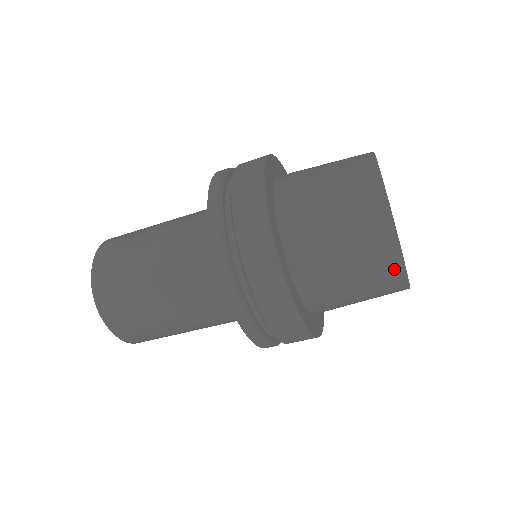
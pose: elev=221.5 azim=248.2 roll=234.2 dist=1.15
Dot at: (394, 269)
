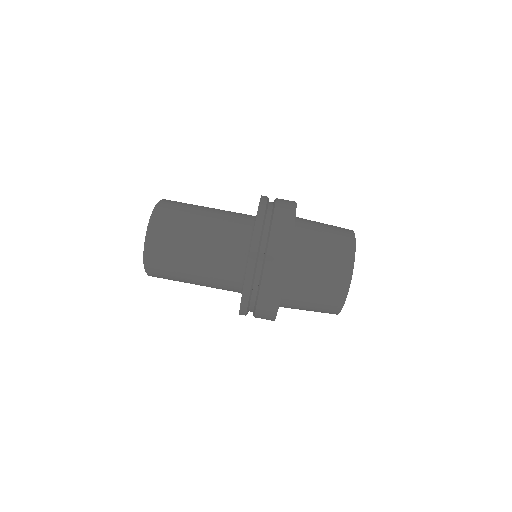
Dot at: (349, 234)
